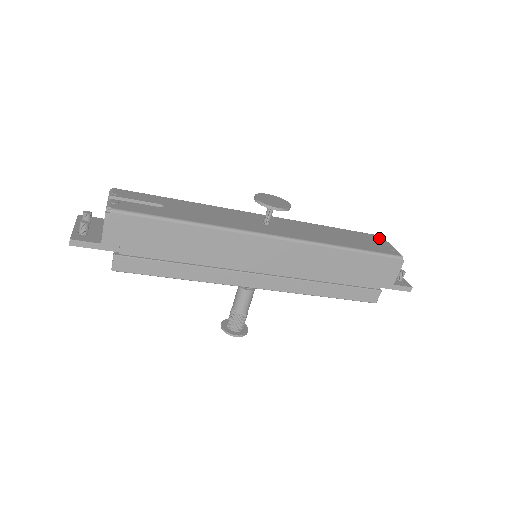
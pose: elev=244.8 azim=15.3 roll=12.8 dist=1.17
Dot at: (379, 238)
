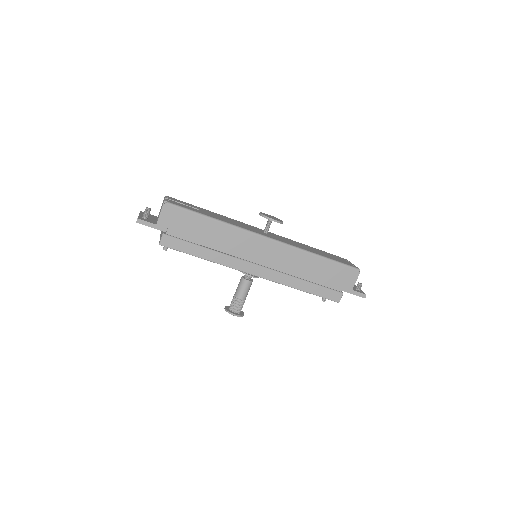
Dot at: (345, 259)
